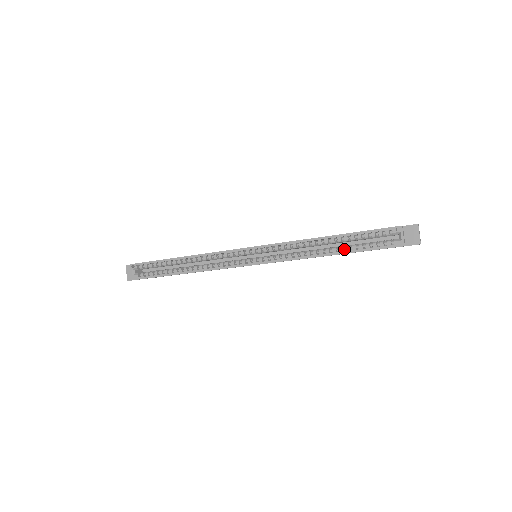
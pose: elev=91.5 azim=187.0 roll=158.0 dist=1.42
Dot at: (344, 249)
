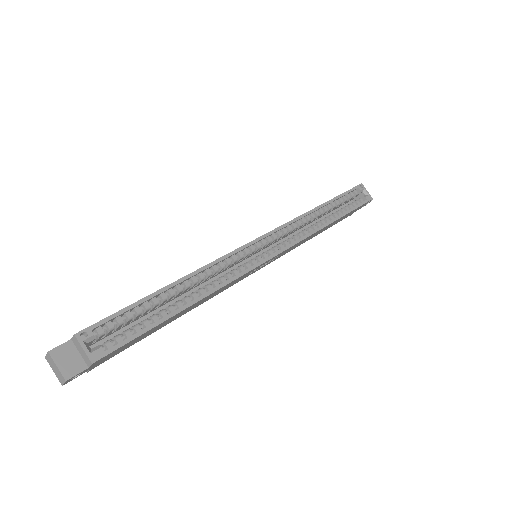
Dot at: (337, 215)
